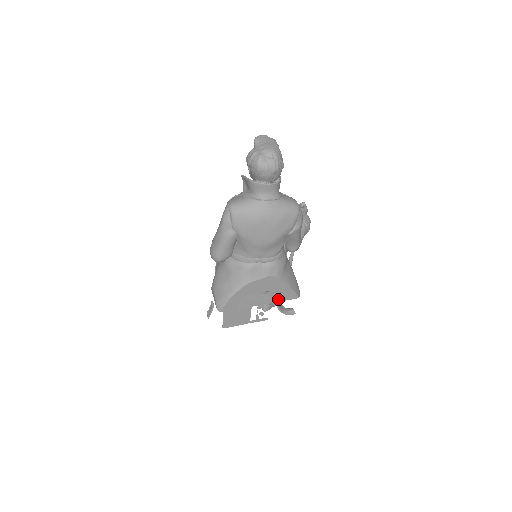
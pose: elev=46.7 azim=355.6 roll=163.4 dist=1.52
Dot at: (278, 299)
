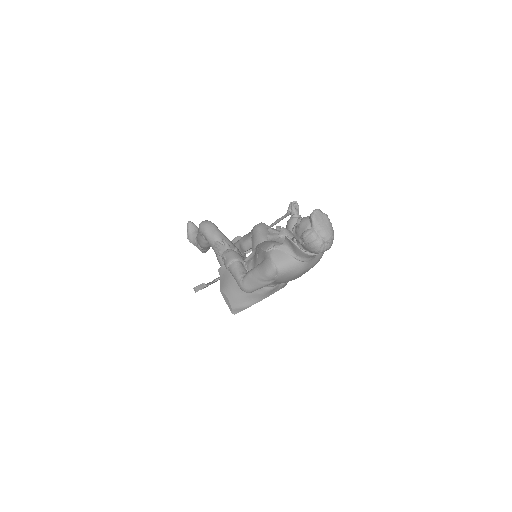
Dot at: occluded
